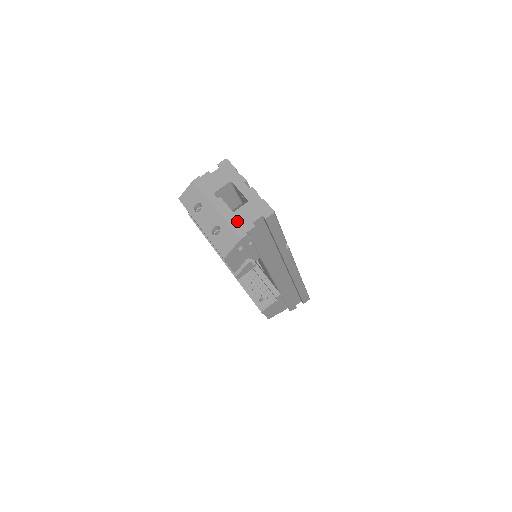
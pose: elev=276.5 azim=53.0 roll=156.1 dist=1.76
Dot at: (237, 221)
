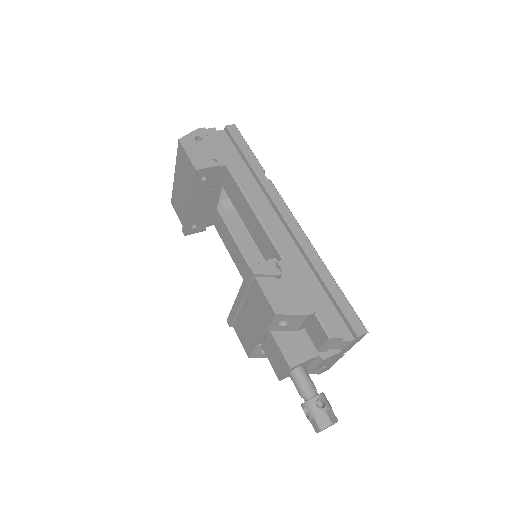
Dot at: occluded
